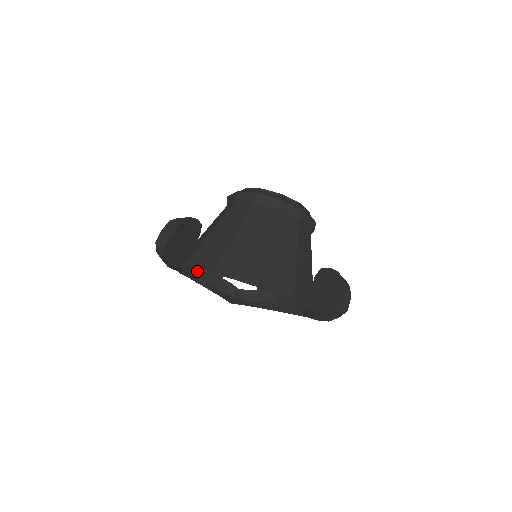
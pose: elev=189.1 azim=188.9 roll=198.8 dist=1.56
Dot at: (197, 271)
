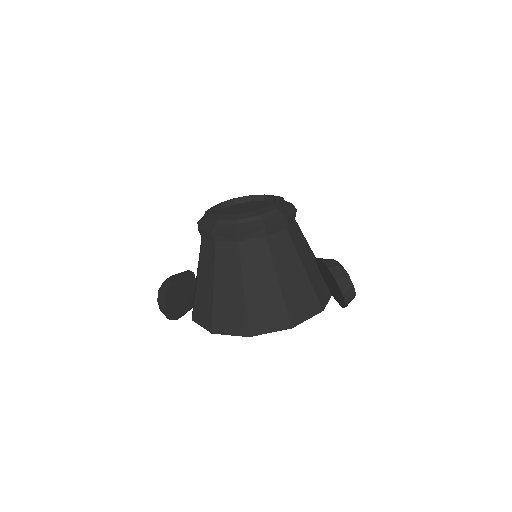
Dot at: occluded
